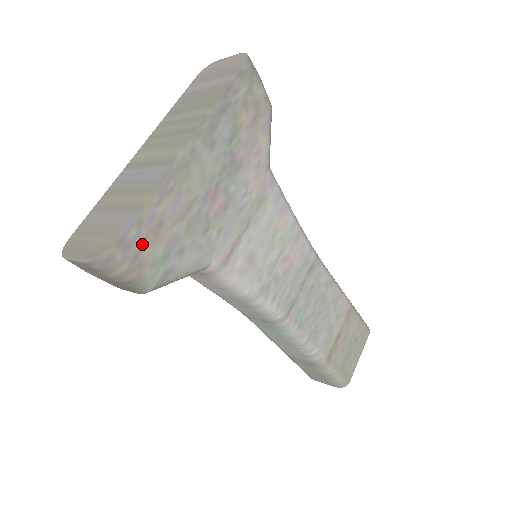
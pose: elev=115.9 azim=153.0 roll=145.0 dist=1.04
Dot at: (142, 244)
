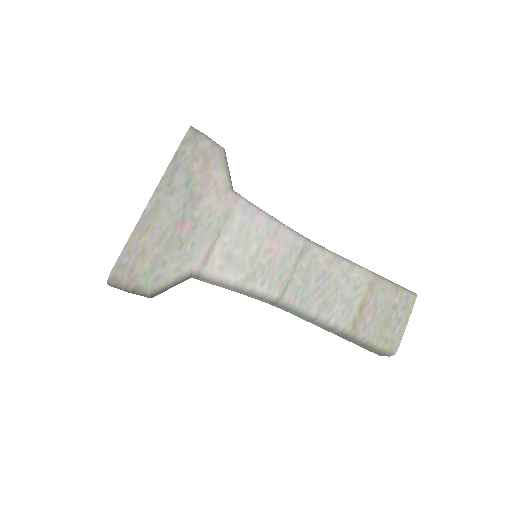
Dot at: (133, 265)
